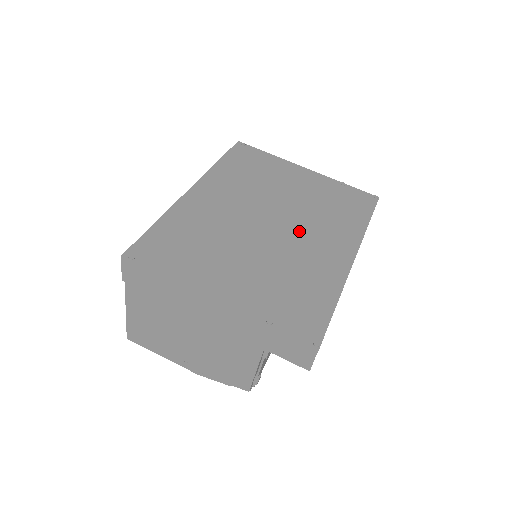
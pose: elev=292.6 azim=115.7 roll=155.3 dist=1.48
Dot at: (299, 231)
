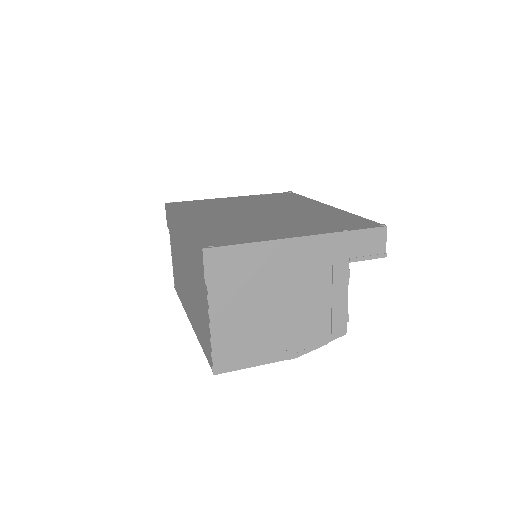
Dot at: (281, 209)
